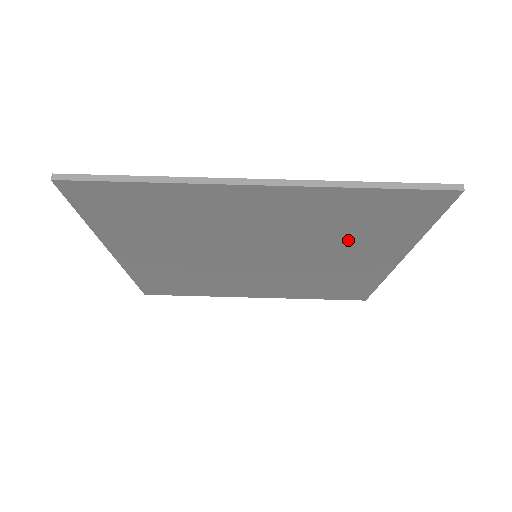
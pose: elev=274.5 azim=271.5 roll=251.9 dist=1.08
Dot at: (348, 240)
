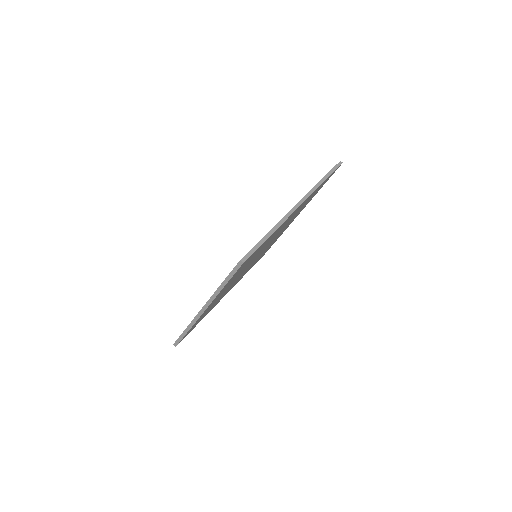
Dot at: occluded
